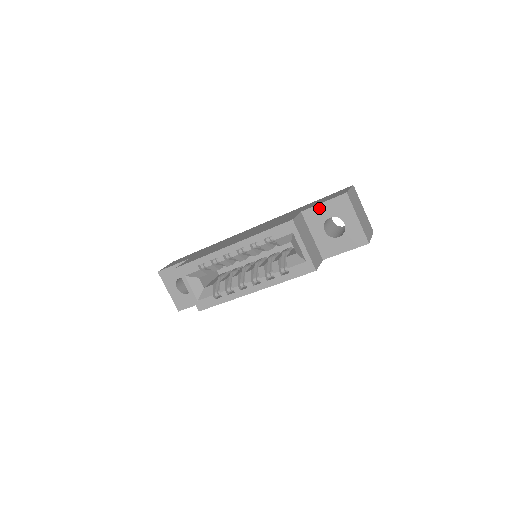
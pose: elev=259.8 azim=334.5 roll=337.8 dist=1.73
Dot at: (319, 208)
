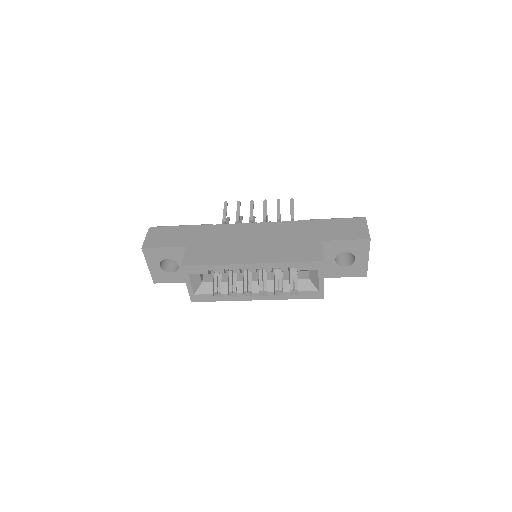
Dot at: (340, 243)
